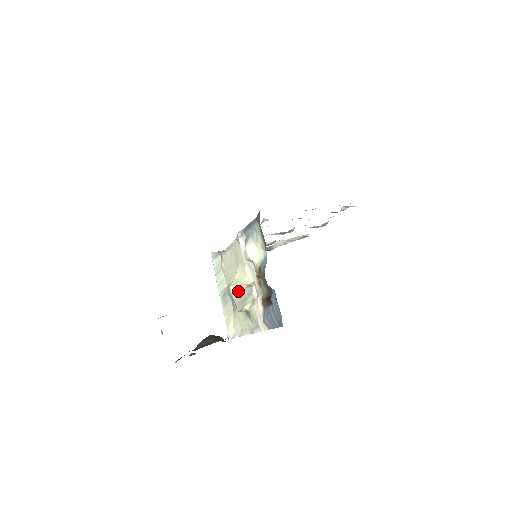
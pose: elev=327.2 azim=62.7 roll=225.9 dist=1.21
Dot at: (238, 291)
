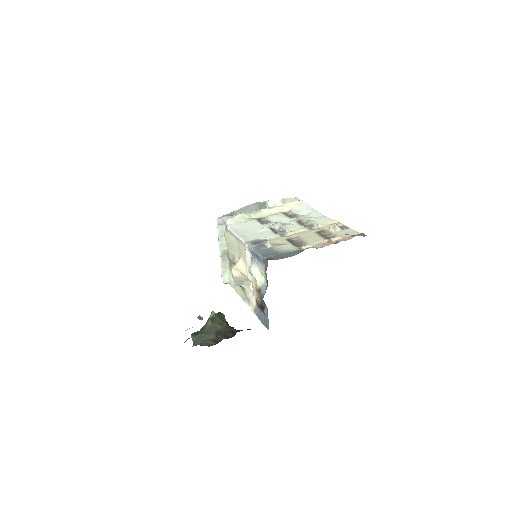
Dot at: (238, 275)
